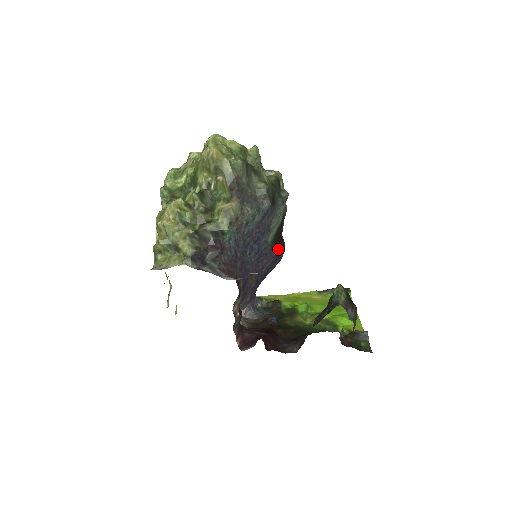
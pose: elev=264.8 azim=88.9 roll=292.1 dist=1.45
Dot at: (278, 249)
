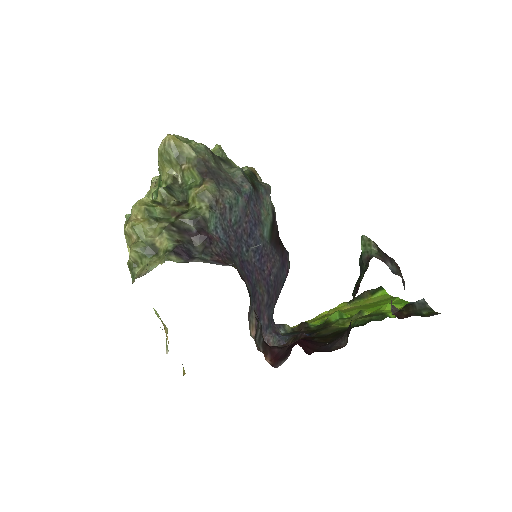
Dot at: (280, 251)
